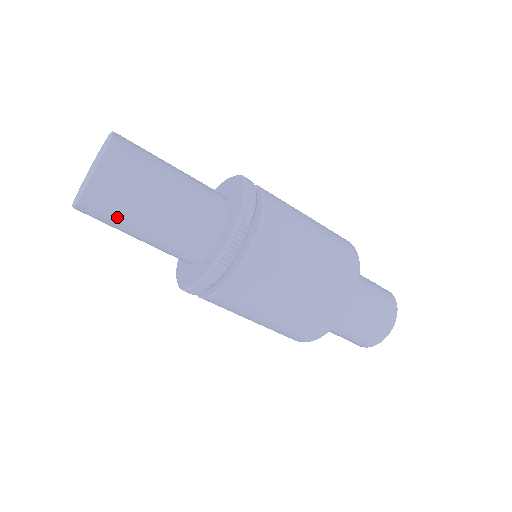
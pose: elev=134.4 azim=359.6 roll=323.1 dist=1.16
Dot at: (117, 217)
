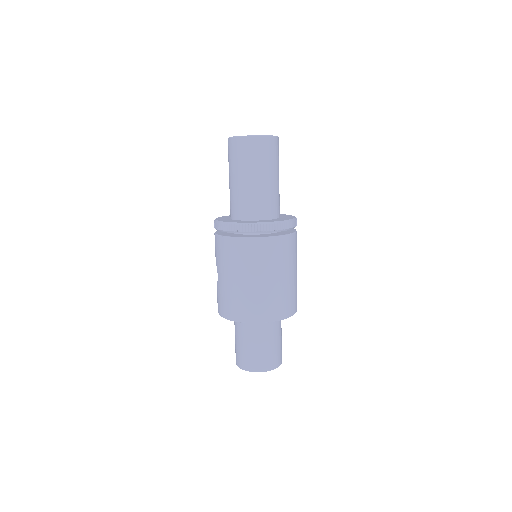
Dot at: (272, 160)
